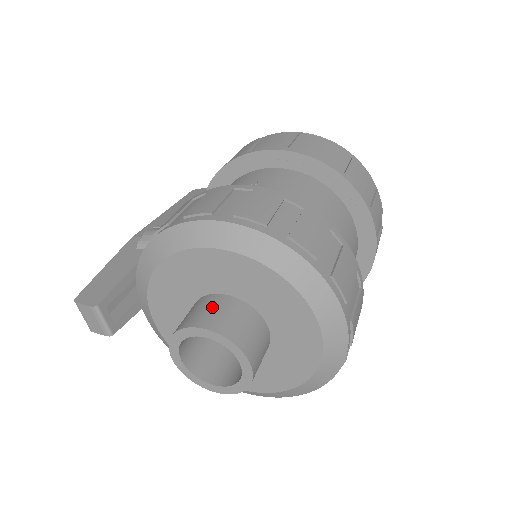
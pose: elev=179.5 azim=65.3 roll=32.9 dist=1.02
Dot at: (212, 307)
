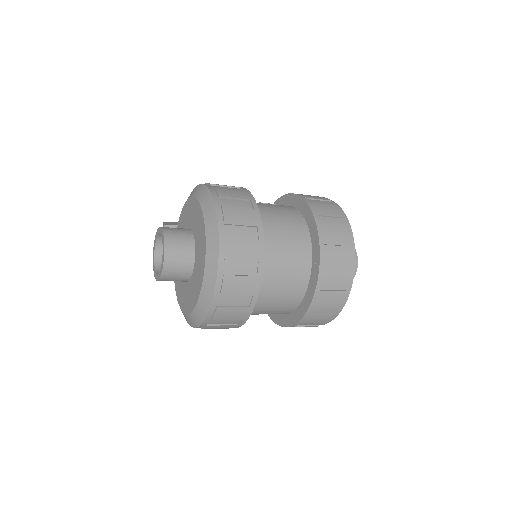
Dot at: (179, 229)
